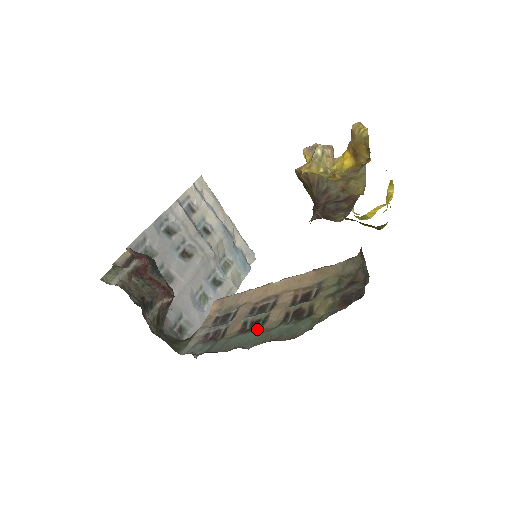
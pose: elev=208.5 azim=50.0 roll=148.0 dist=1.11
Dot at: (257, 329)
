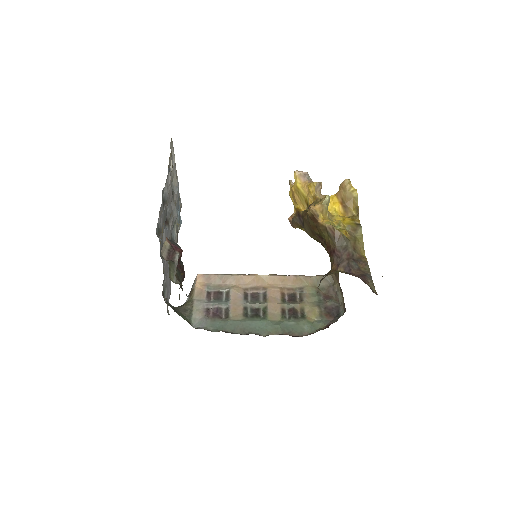
Dot at: (262, 318)
